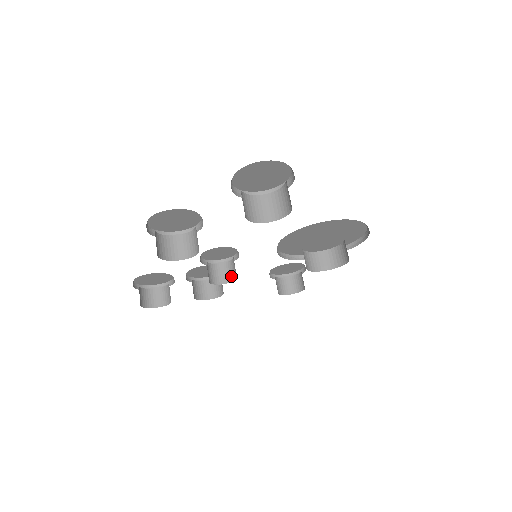
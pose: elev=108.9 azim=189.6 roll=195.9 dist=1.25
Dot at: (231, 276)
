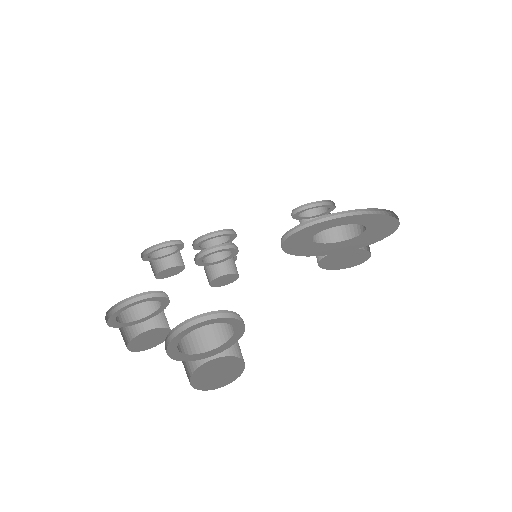
Dot at: (234, 268)
